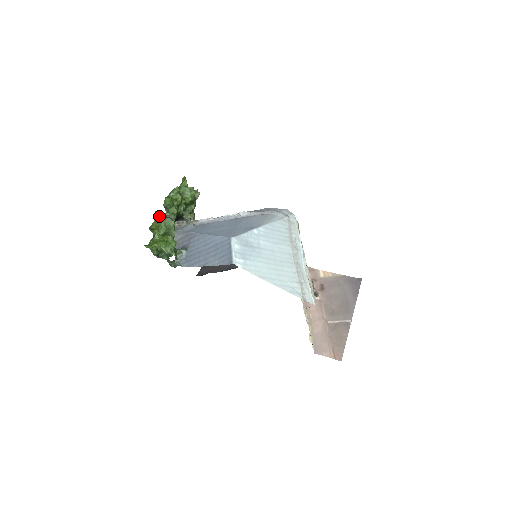
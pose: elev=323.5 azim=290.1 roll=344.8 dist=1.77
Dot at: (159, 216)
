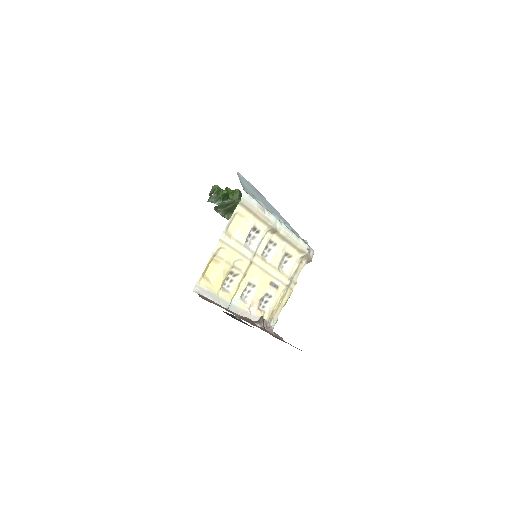
Dot at: (238, 193)
